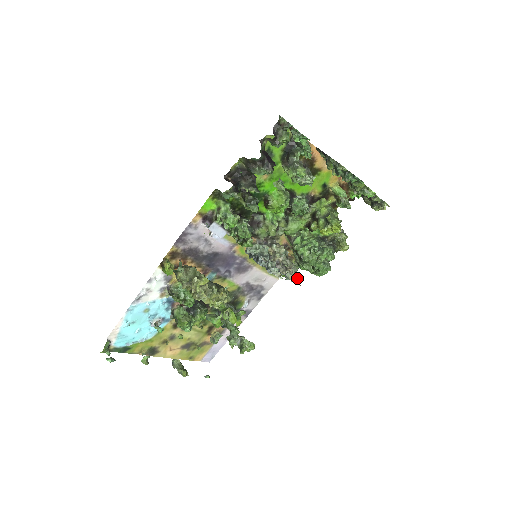
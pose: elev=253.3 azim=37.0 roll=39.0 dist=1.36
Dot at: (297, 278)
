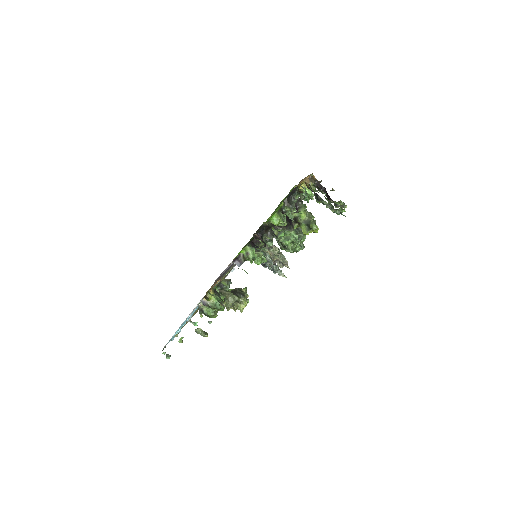
Dot at: occluded
